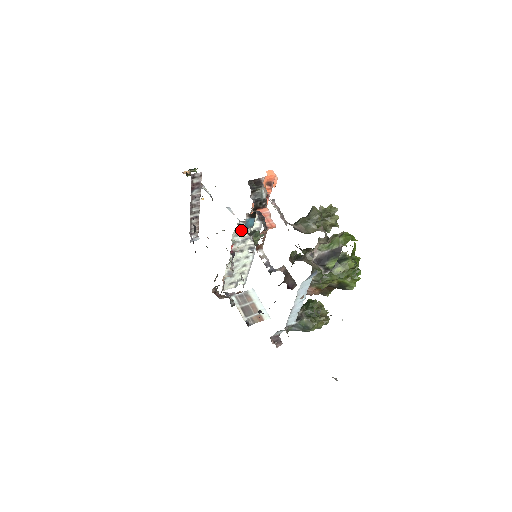
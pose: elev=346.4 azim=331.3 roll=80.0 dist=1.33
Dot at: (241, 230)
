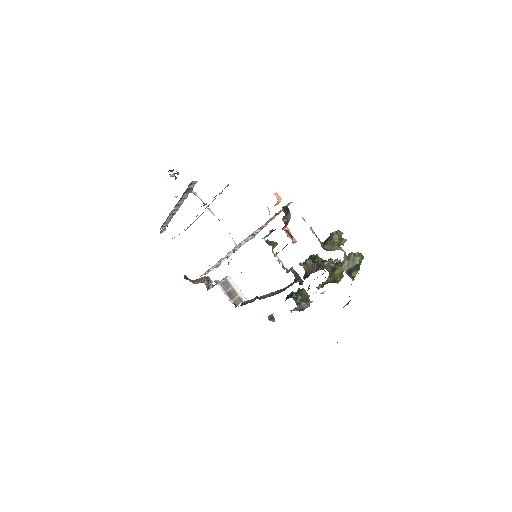
Dot at: occluded
